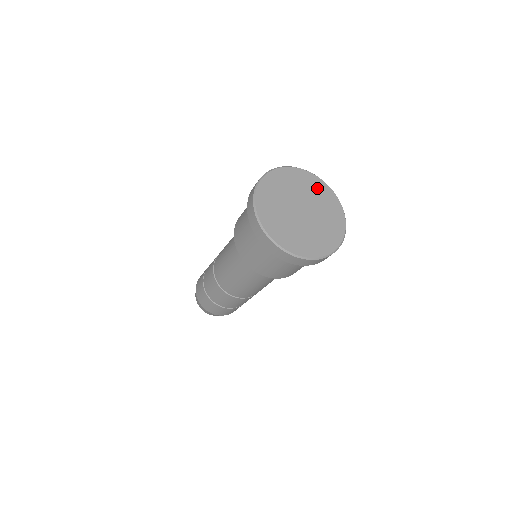
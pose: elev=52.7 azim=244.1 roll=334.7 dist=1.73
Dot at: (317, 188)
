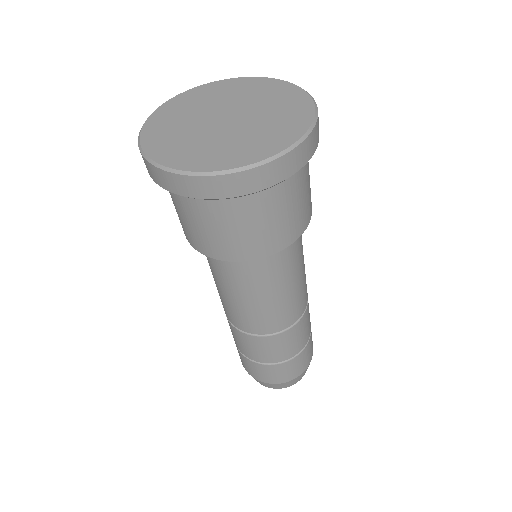
Dot at: (238, 87)
